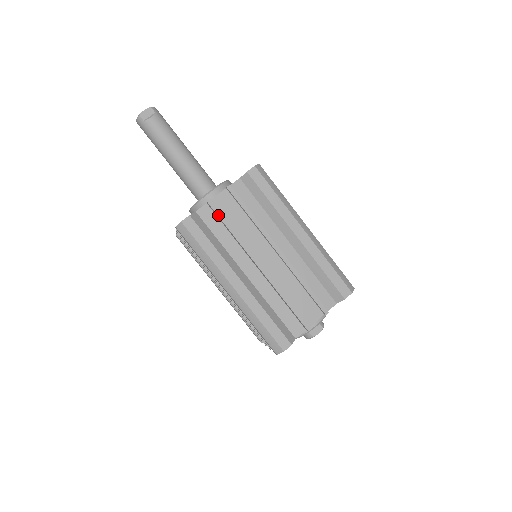
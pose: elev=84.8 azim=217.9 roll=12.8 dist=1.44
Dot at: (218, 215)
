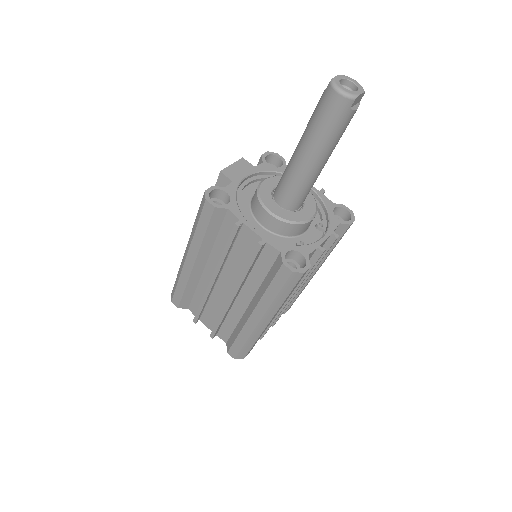
Dot at: occluded
